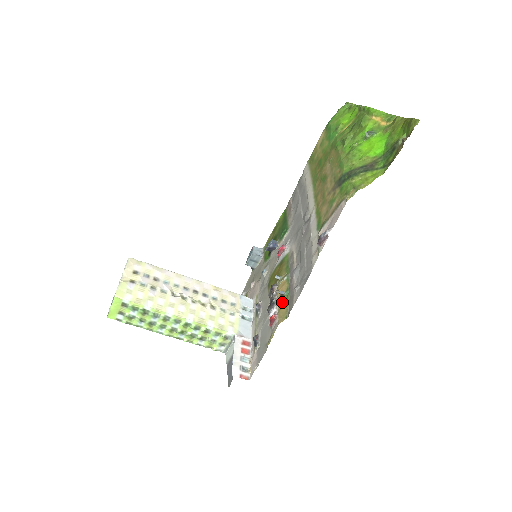
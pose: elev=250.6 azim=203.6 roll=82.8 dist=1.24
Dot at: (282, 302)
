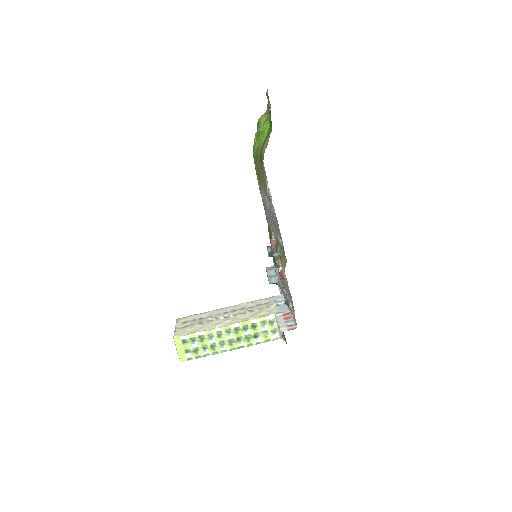
Dot at: (282, 260)
